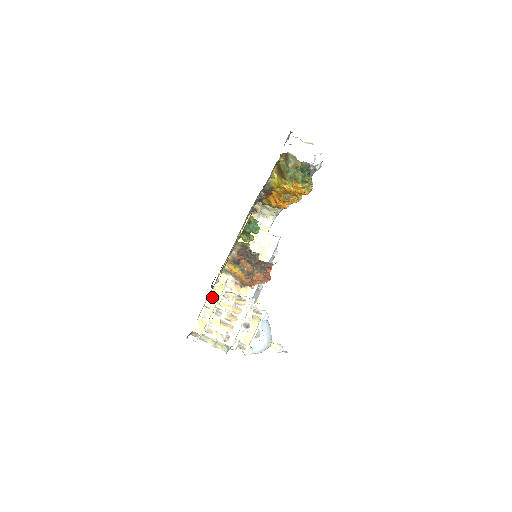
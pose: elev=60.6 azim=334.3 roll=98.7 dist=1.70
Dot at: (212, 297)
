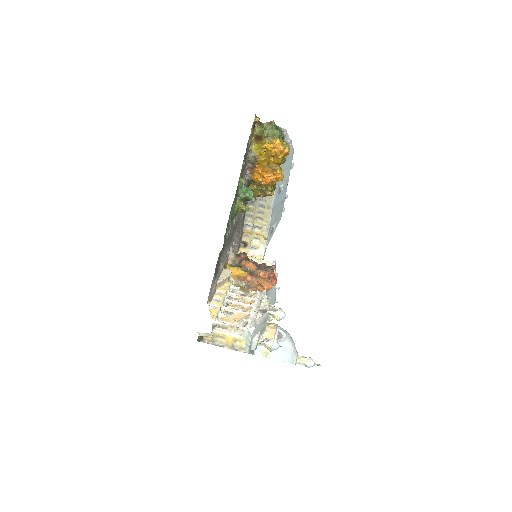
Dot at: (219, 293)
